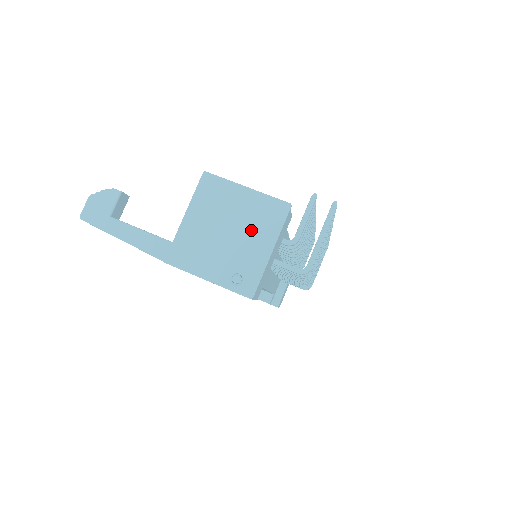
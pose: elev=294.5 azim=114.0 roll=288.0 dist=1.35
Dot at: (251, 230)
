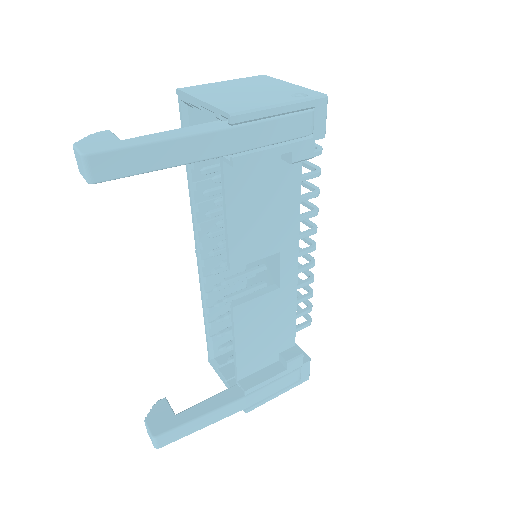
Dot at: (262, 85)
